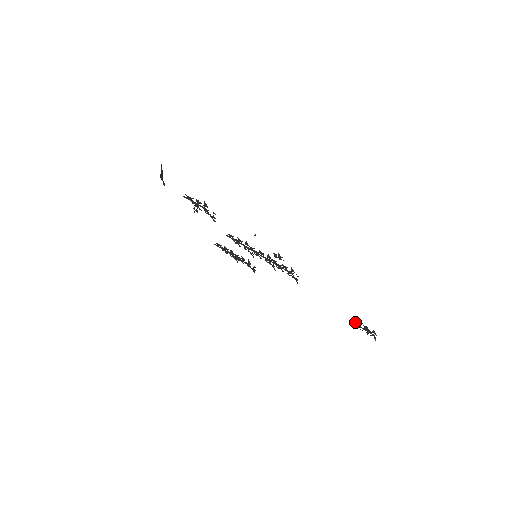
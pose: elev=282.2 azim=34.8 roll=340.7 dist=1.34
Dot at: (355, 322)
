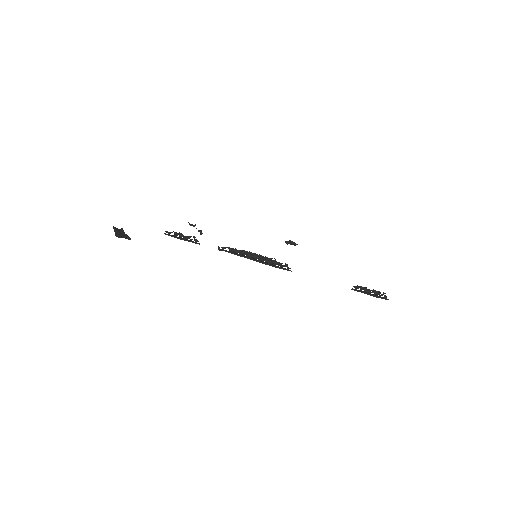
Dot at: (357, 288)
